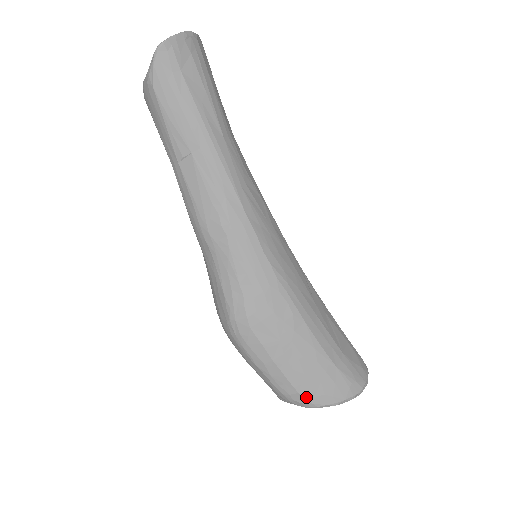
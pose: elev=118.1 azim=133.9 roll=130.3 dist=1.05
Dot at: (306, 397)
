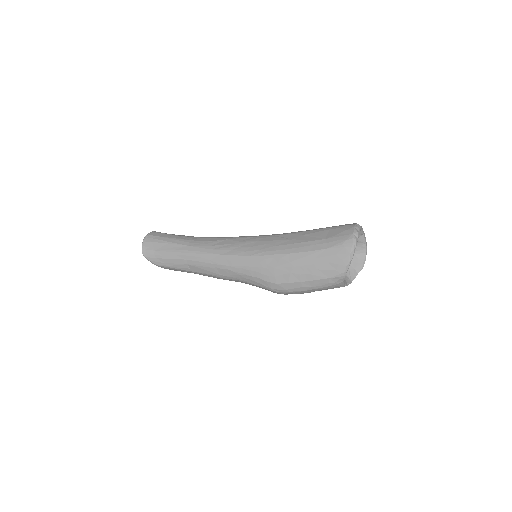
Dot at: (334, 275)
